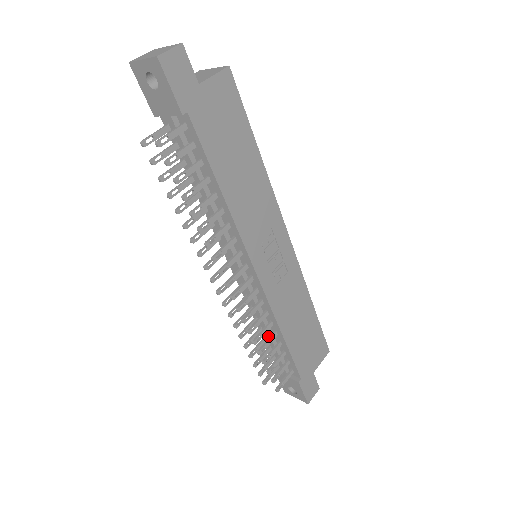
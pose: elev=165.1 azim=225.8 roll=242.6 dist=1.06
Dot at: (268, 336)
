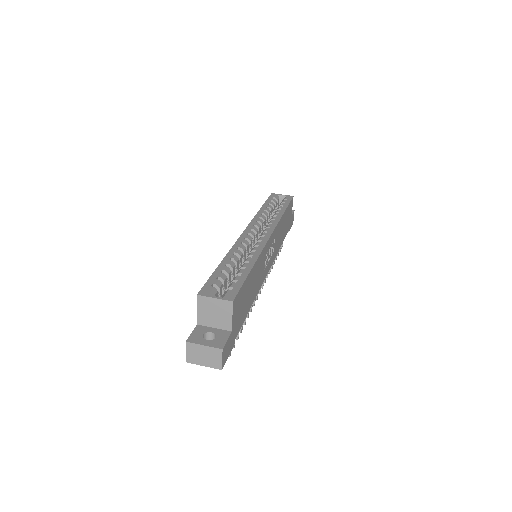
Dot at: occluded
